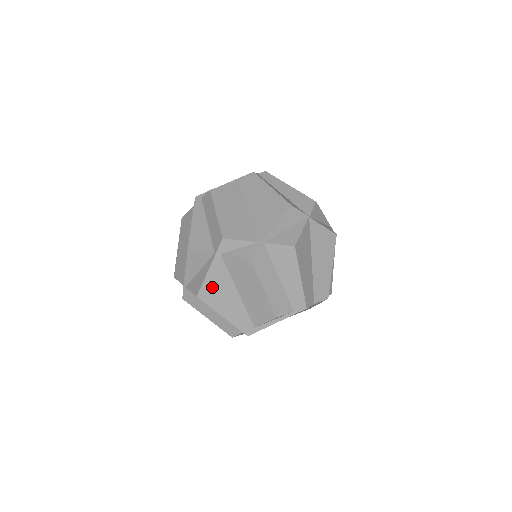
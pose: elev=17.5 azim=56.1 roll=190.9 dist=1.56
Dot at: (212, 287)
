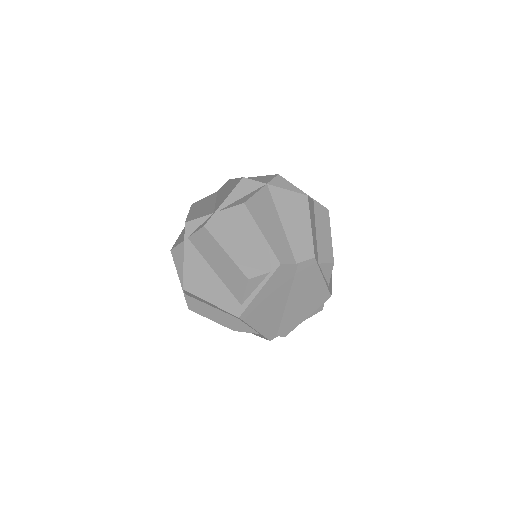
Dot at: (192, 274)
